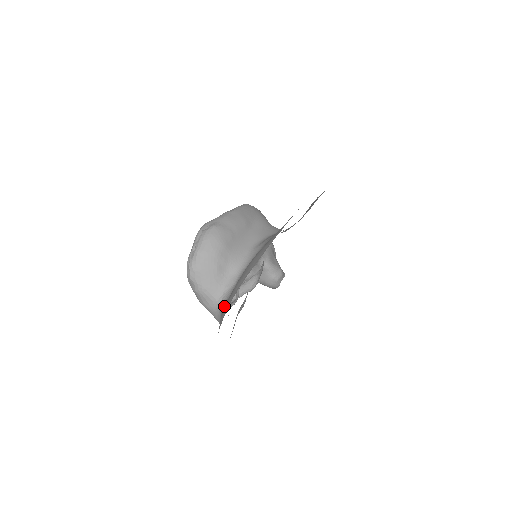
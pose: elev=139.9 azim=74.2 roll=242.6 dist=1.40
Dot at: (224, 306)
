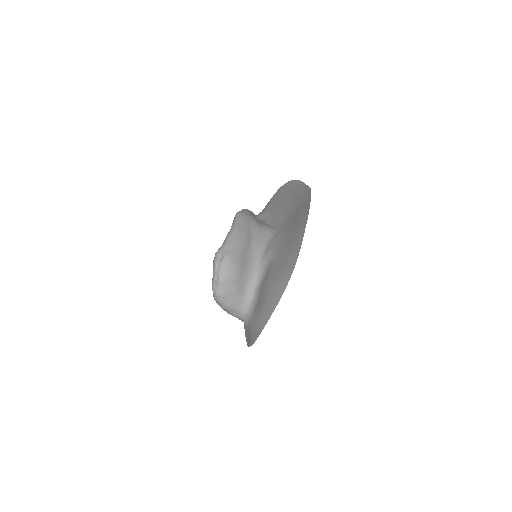
Dot at: (252, 318)
